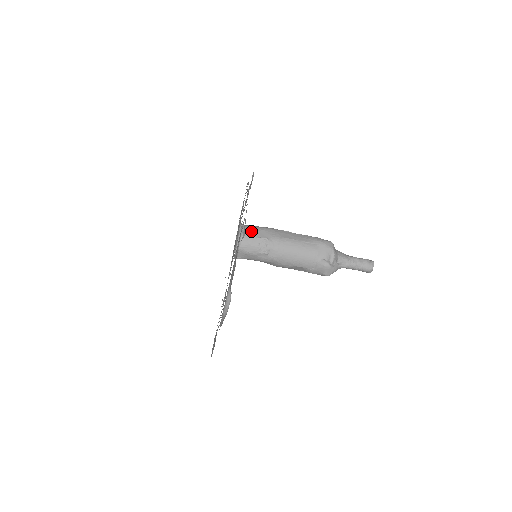
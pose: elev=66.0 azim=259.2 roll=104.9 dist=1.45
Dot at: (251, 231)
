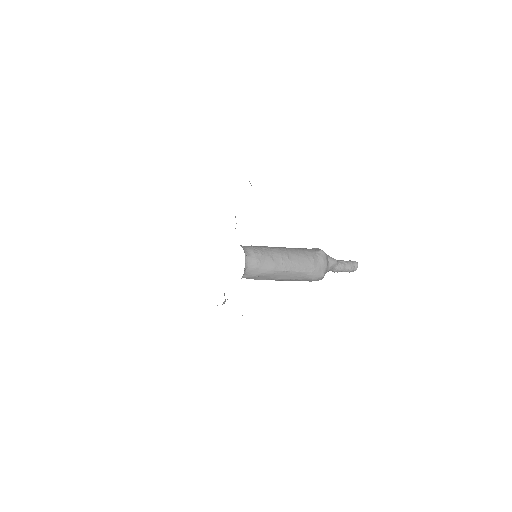
Dot at: (252, 277)
